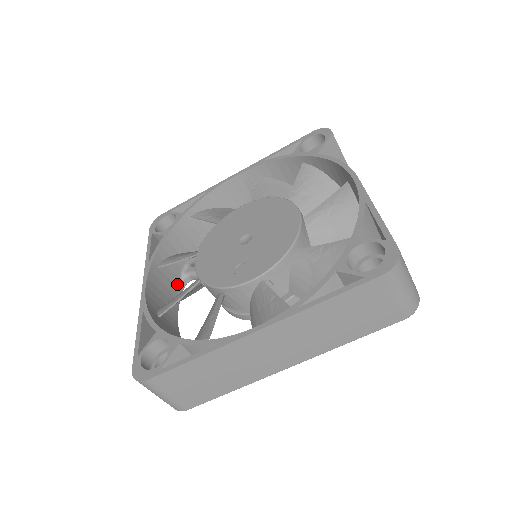
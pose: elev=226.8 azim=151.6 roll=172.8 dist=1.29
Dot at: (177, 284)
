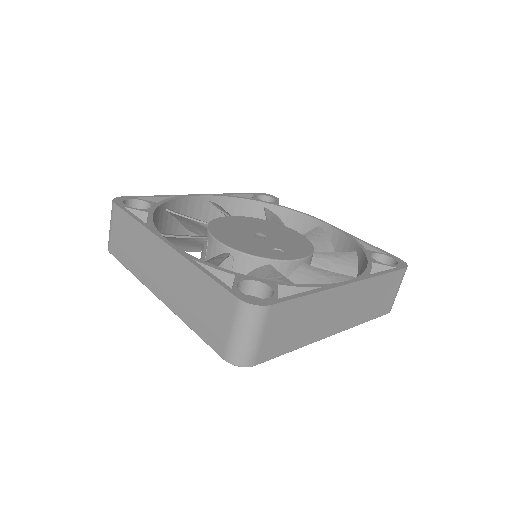
Dot at: occluded
